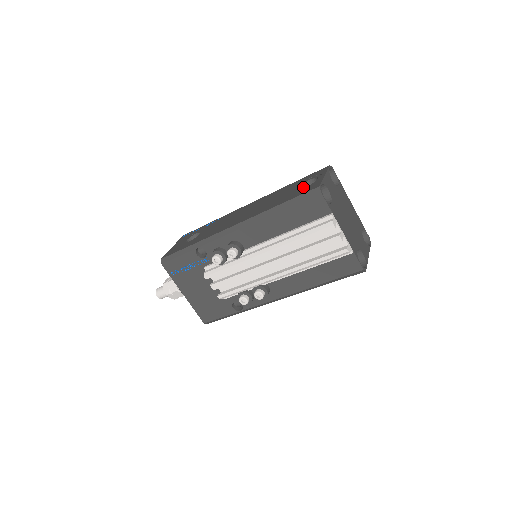
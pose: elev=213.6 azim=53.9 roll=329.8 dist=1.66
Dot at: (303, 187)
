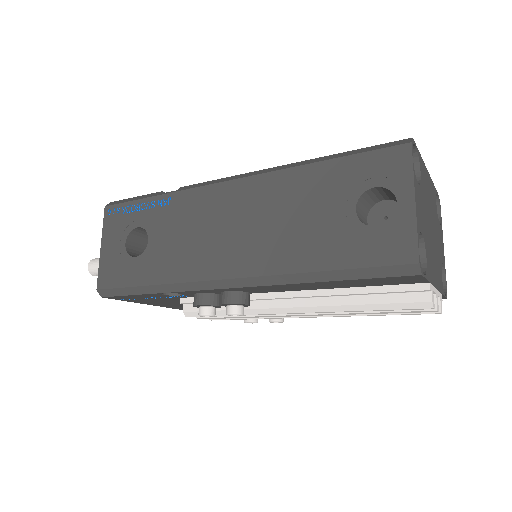
Dot at: (358, 203)
